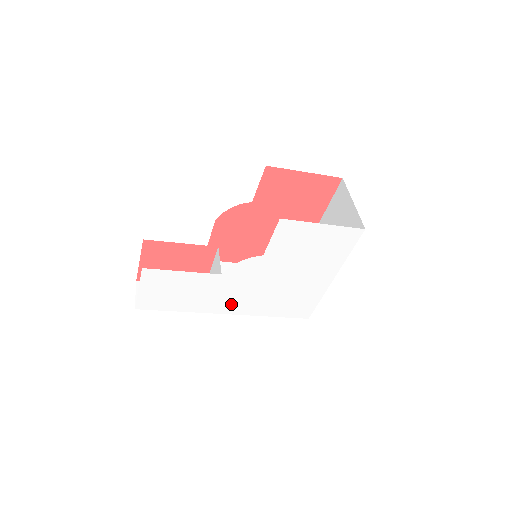
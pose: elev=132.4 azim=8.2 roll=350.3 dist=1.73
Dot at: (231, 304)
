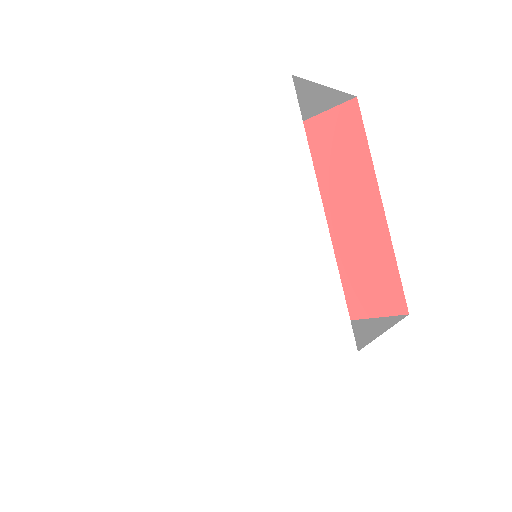
Dot at: (215, 332)
